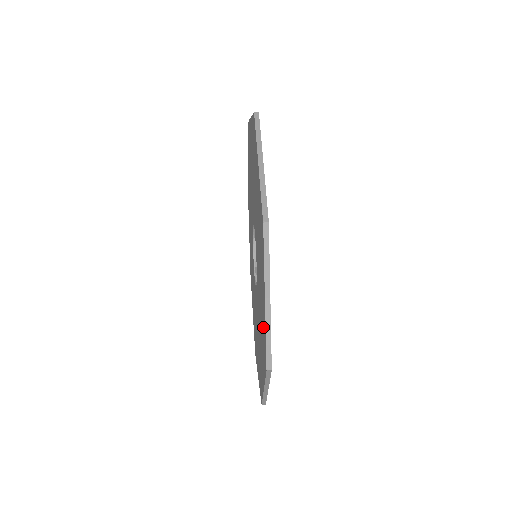
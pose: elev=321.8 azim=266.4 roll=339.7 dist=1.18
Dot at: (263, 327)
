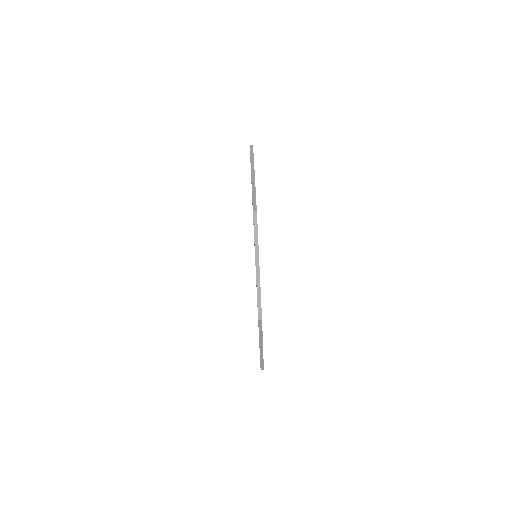
Dot at: occluded
